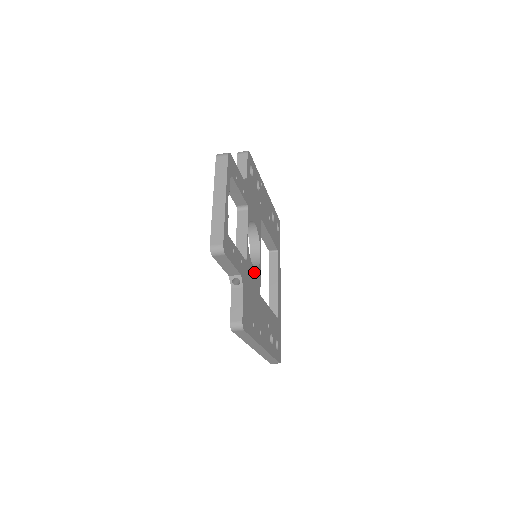
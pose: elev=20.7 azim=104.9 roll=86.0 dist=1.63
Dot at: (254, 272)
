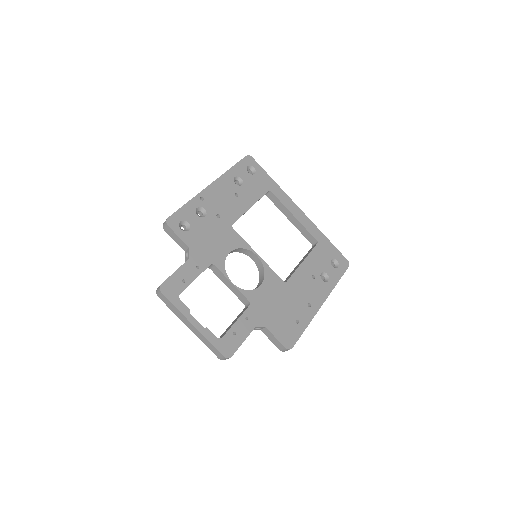
Dot at: (264, 287)
